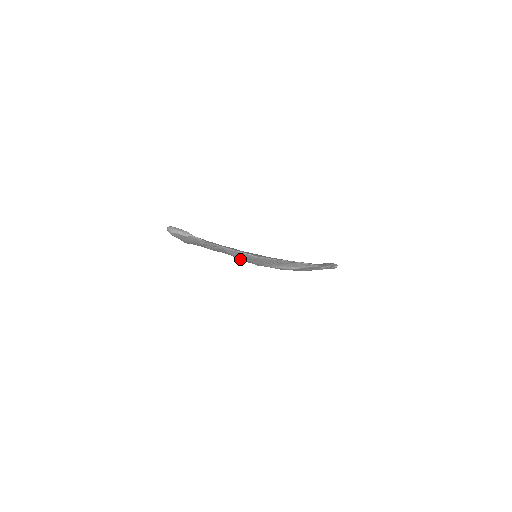
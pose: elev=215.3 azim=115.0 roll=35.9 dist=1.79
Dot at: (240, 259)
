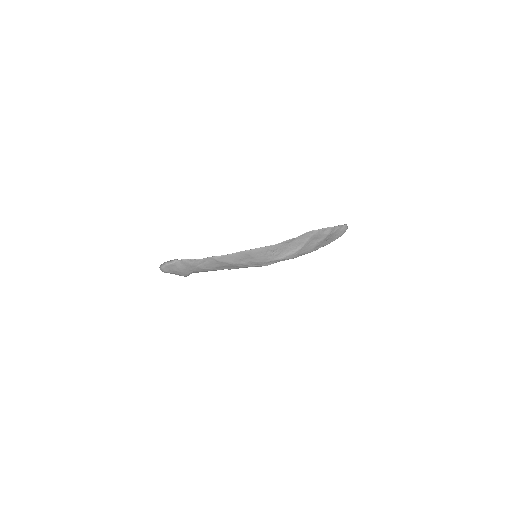
Dot at: (241, 265)
